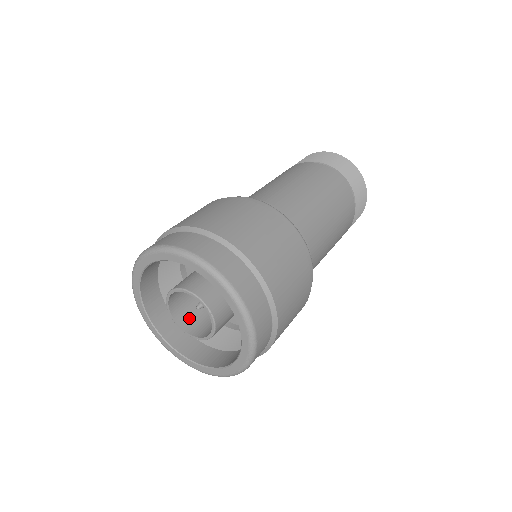
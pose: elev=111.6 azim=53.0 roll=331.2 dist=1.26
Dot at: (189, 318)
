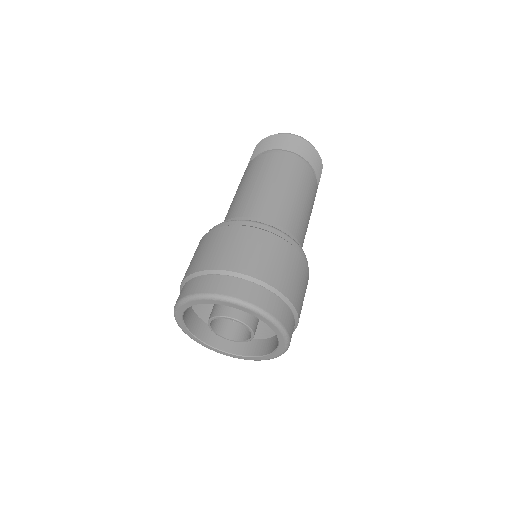
Dot at: (229, 328)
